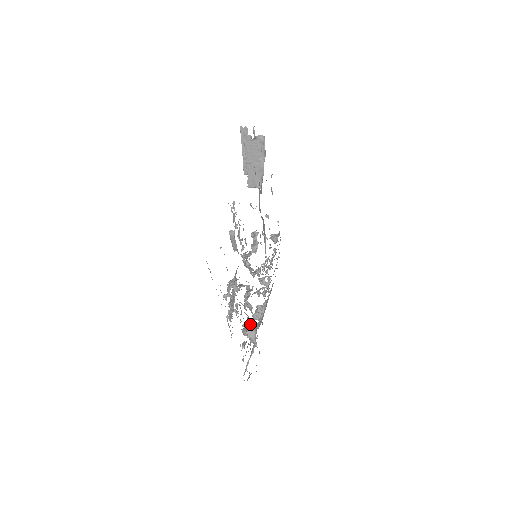
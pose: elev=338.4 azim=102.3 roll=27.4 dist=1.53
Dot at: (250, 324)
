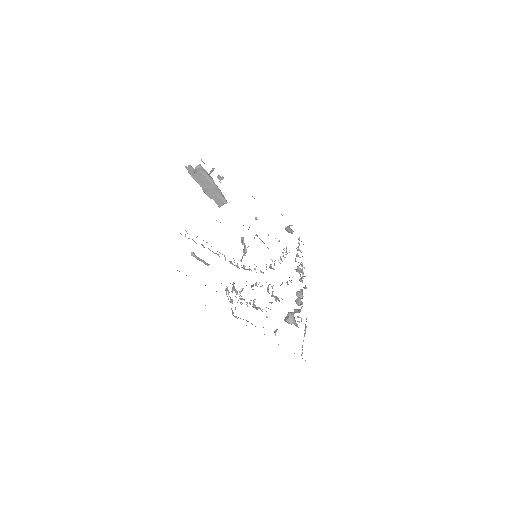
Dot at: occluded
